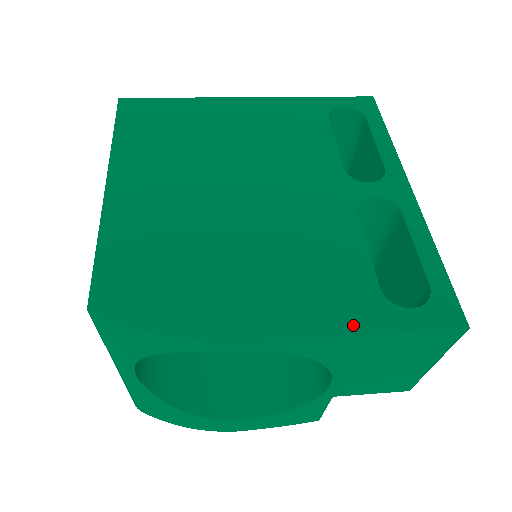
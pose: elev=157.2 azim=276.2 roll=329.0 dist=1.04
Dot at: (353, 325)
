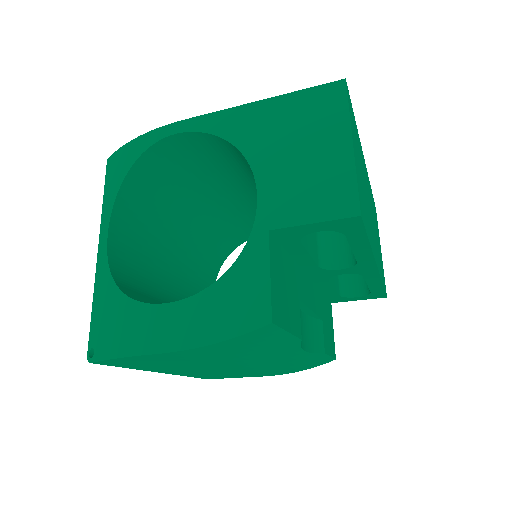
Dot at: occluded
